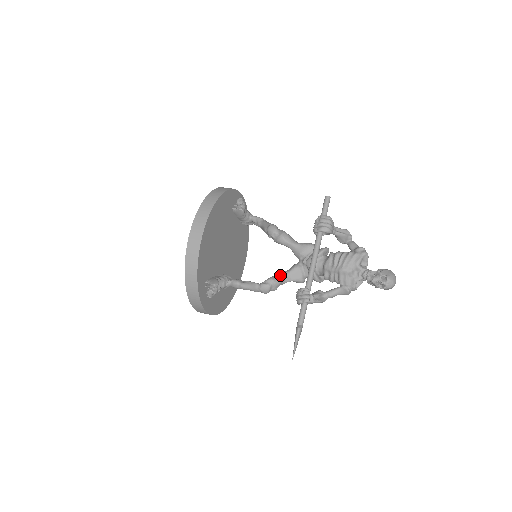
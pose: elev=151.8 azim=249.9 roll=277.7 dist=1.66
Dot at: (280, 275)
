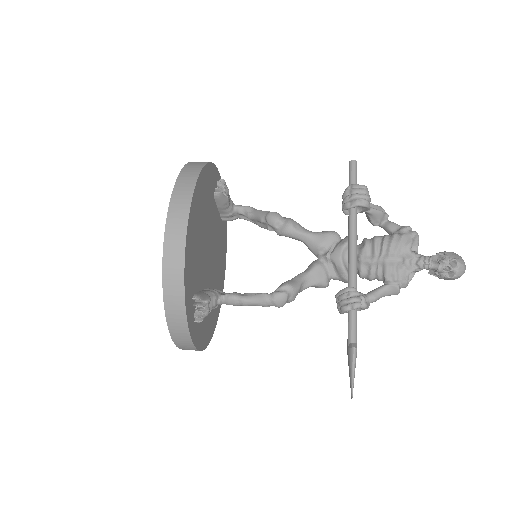
Dot at: (297, 278)
